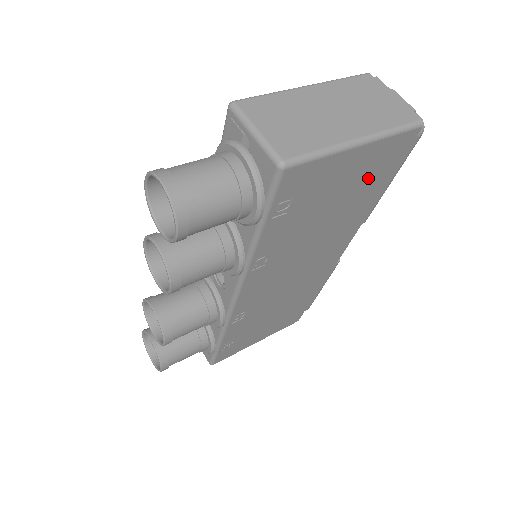
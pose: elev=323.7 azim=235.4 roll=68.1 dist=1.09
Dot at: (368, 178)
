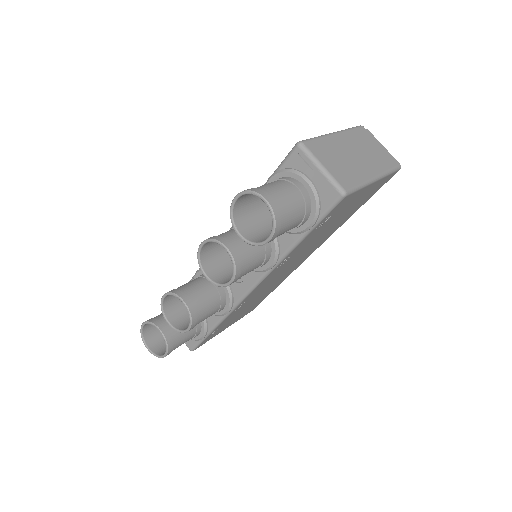
Dot at: (361, 202)
